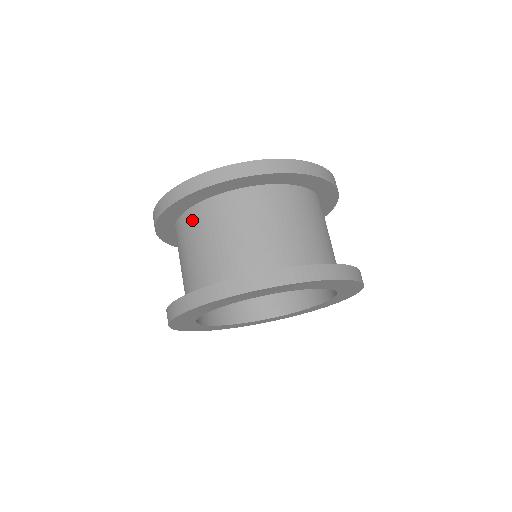
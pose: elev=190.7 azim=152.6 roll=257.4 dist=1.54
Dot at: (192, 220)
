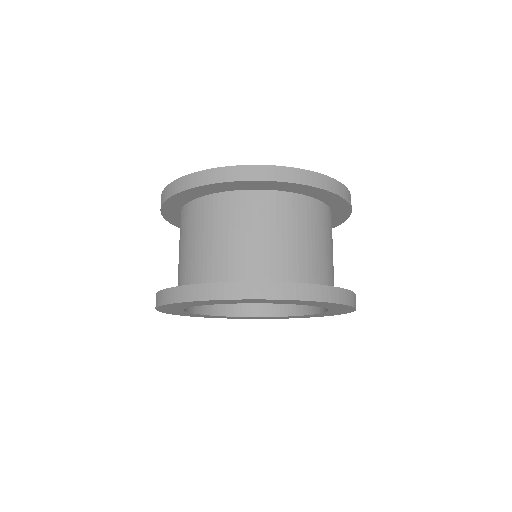
Dot at: (244, 203)
